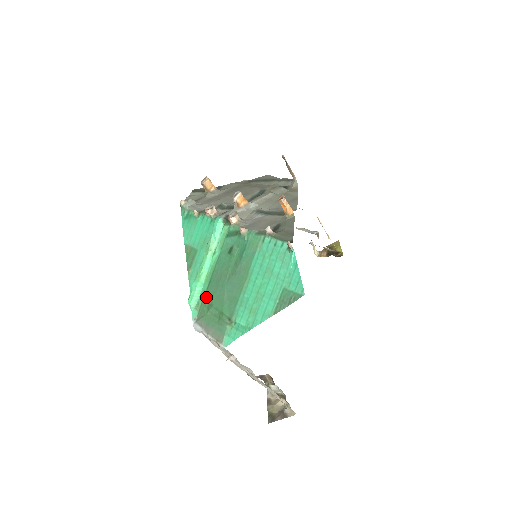
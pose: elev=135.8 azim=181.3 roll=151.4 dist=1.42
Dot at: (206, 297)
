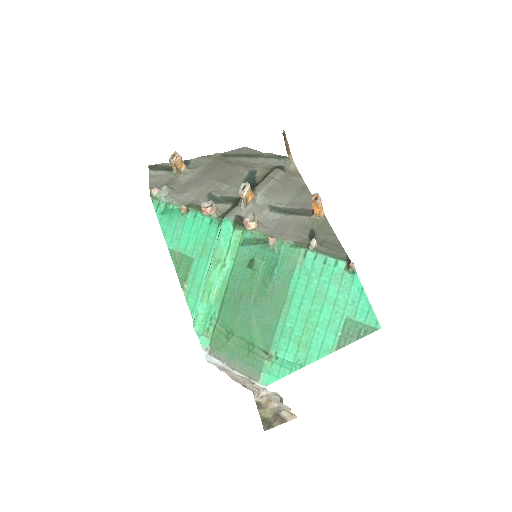
Dot at: (220, 322)
